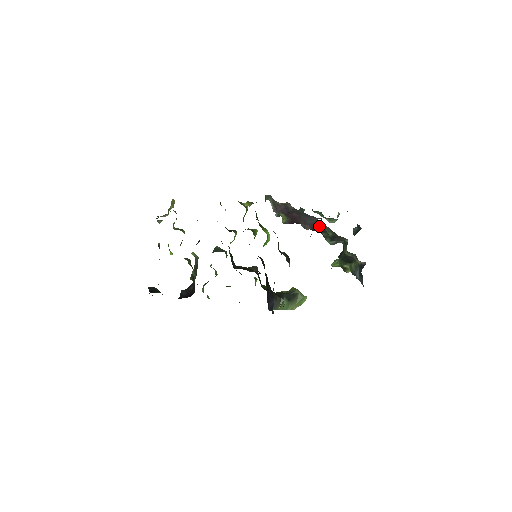
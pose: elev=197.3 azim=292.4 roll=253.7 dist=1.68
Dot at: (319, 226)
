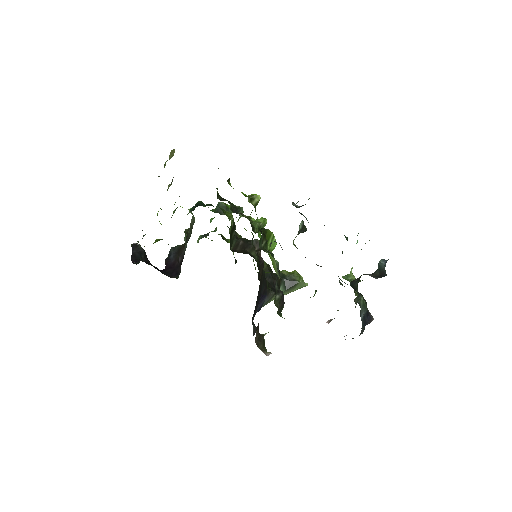
Dot at: occluded
